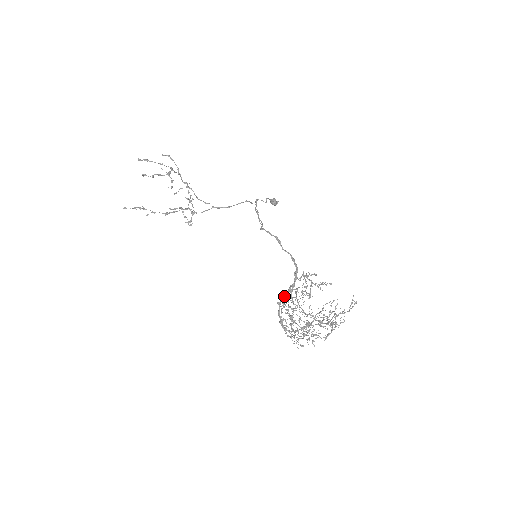
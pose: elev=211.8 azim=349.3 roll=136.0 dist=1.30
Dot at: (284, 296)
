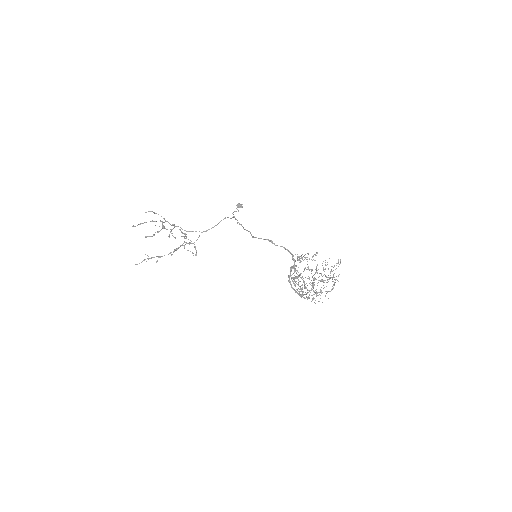
Dot at: occluded
